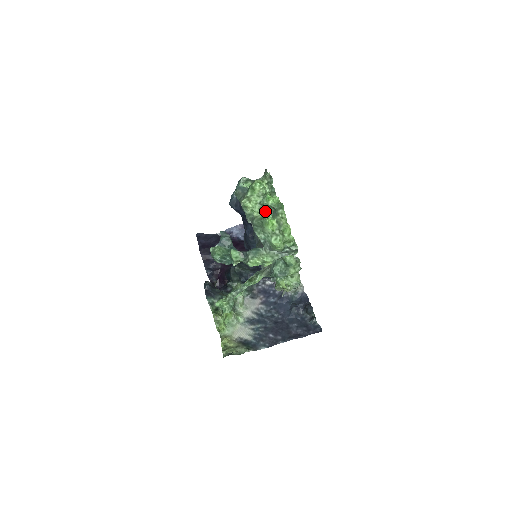
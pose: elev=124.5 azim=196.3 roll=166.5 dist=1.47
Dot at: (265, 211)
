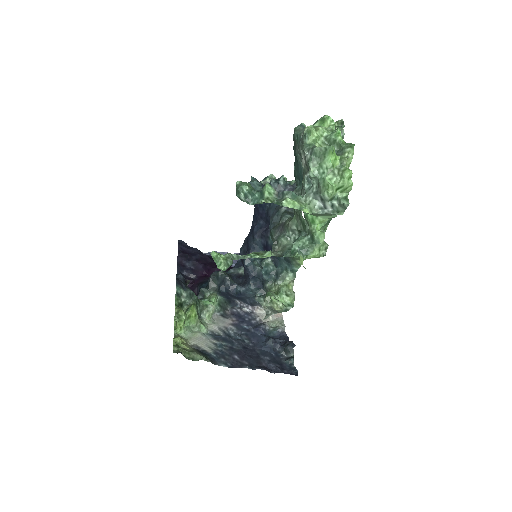
Dot at: occluded
